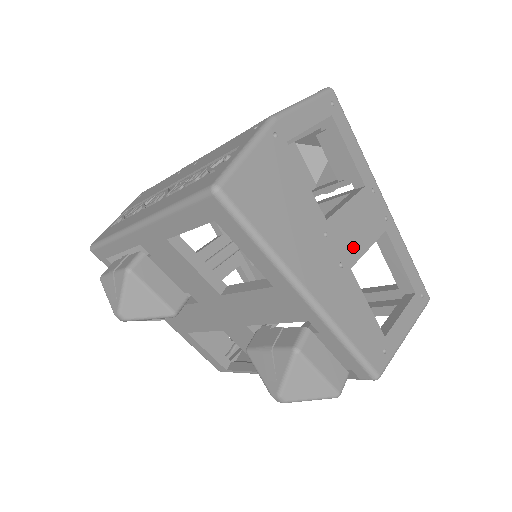
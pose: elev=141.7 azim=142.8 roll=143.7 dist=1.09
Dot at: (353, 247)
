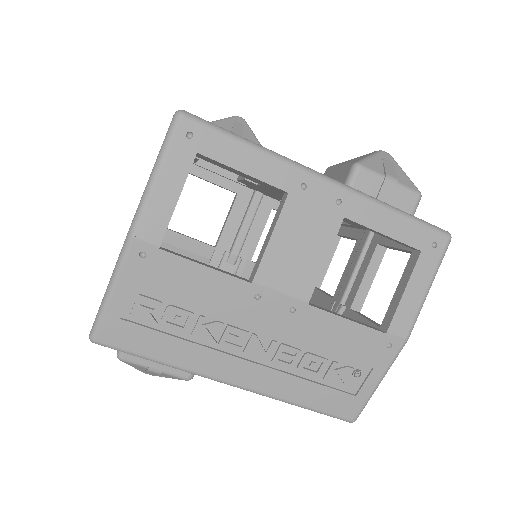
Dot at: occluded
